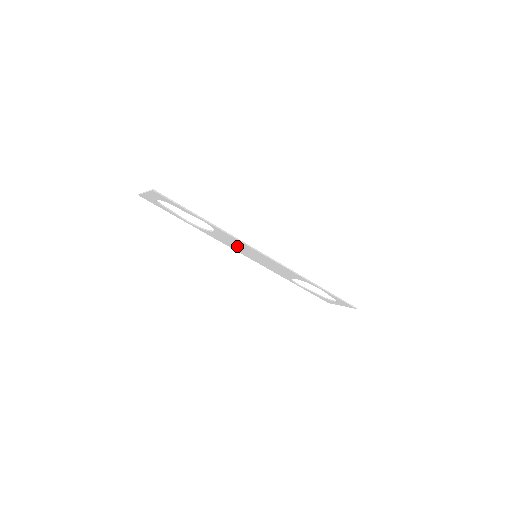
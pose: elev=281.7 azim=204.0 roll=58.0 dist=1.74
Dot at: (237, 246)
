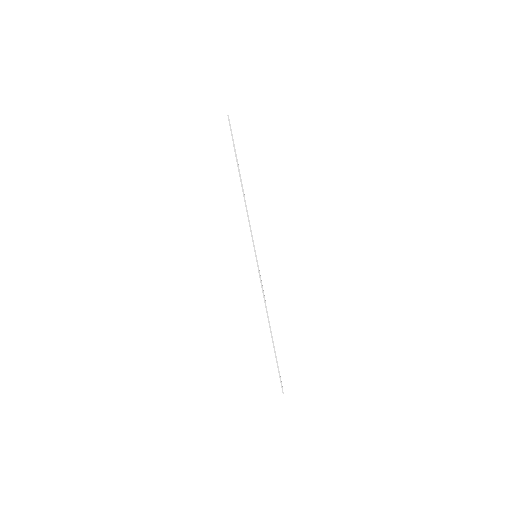
Dot at: occluded
